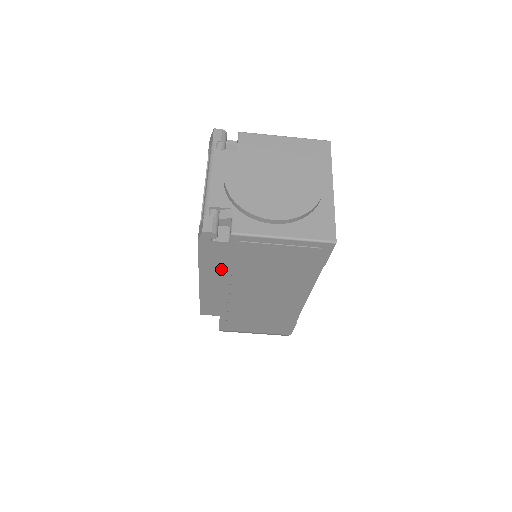
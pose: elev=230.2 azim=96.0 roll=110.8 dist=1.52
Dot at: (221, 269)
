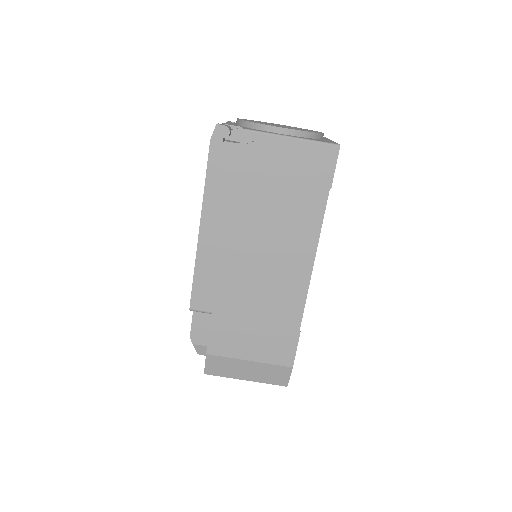
Dot at: (226, 198)
